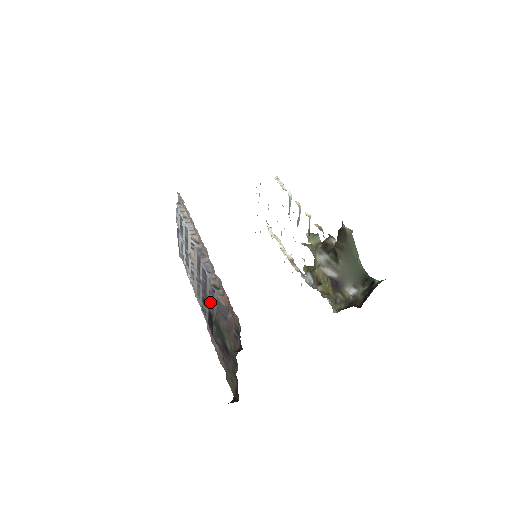
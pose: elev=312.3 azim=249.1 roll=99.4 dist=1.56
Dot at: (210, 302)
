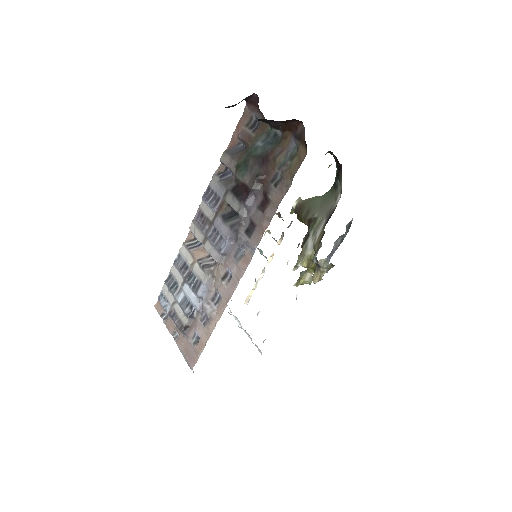
Dot at: (226, 183)
